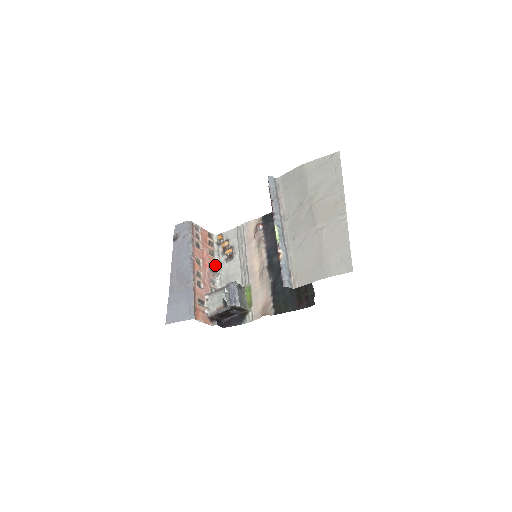
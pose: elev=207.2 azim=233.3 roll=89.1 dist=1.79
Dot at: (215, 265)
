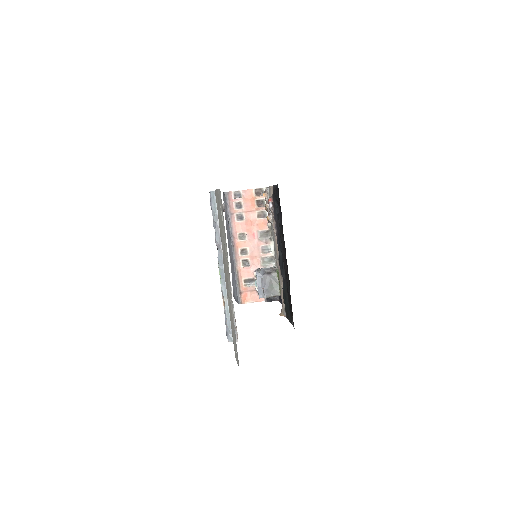
Dot at: (267, 227)
